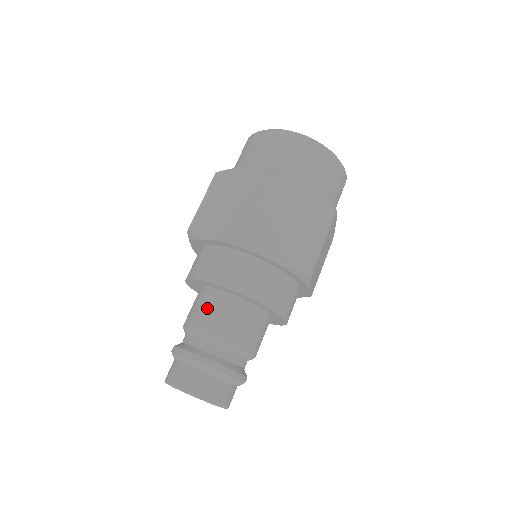
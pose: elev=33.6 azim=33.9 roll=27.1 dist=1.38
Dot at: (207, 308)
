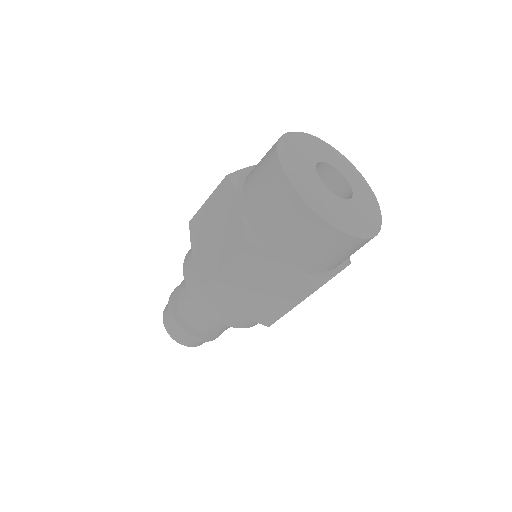
Dot at: (189, 293)
